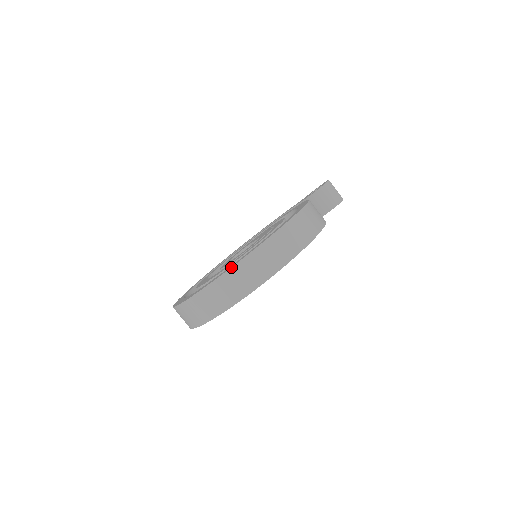
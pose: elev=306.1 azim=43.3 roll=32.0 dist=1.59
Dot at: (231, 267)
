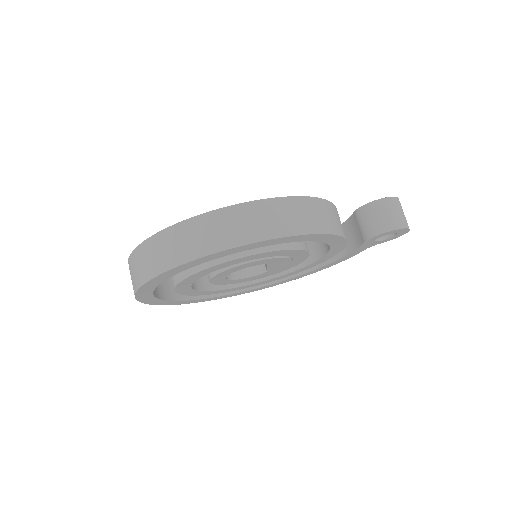
Dot at: (158, 232)
